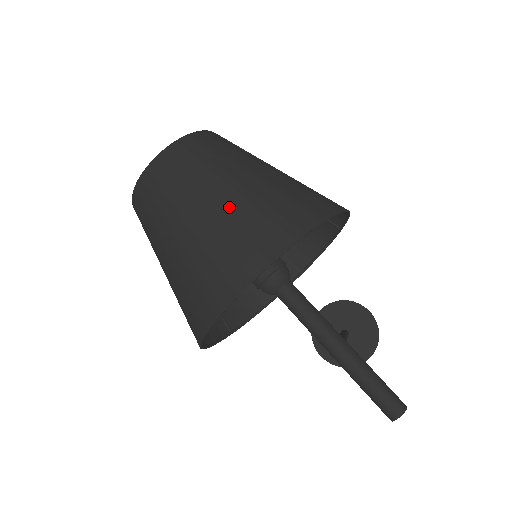
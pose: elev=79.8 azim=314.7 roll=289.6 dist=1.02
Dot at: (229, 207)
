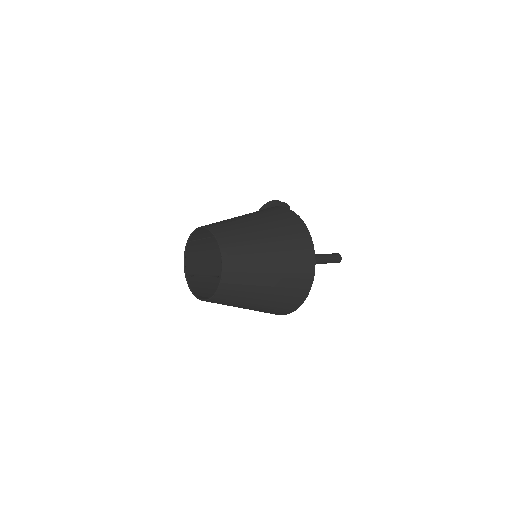
Dot at: (278, 282)
